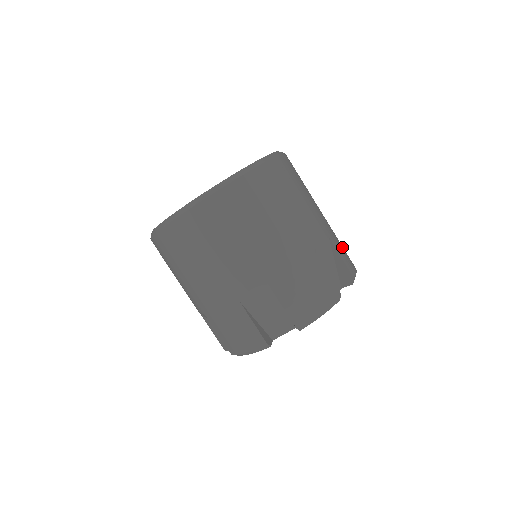
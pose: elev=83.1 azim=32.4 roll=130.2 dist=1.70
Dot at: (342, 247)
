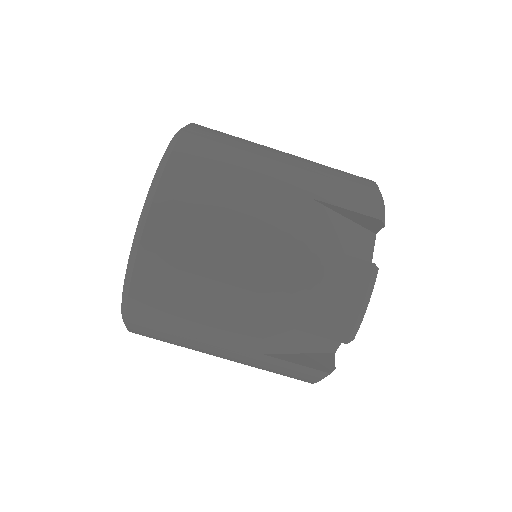
Dot at: (341, 184)
